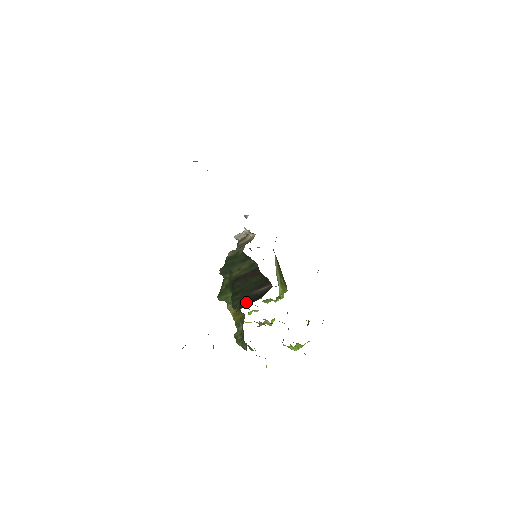
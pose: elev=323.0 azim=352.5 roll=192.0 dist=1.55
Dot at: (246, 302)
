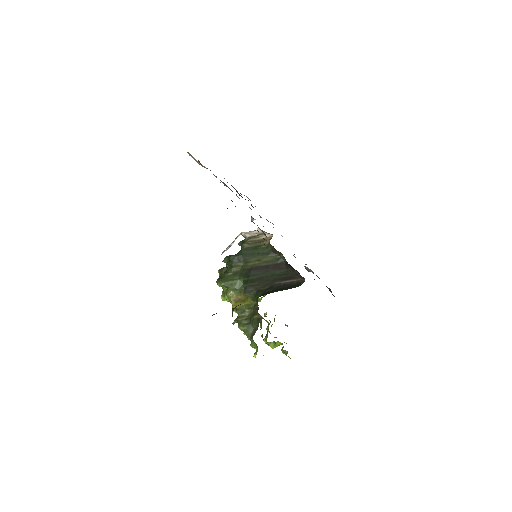
Dot at: (269, 289)
